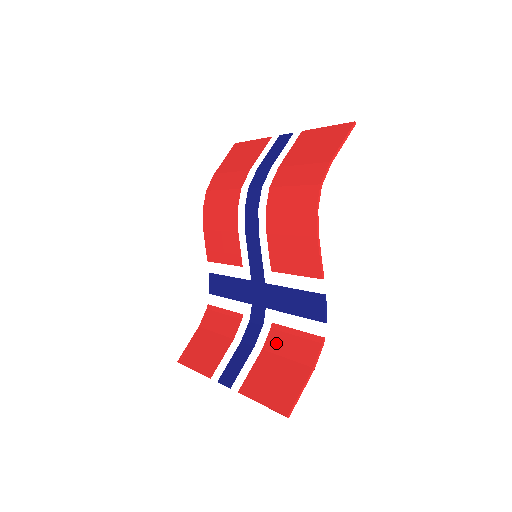
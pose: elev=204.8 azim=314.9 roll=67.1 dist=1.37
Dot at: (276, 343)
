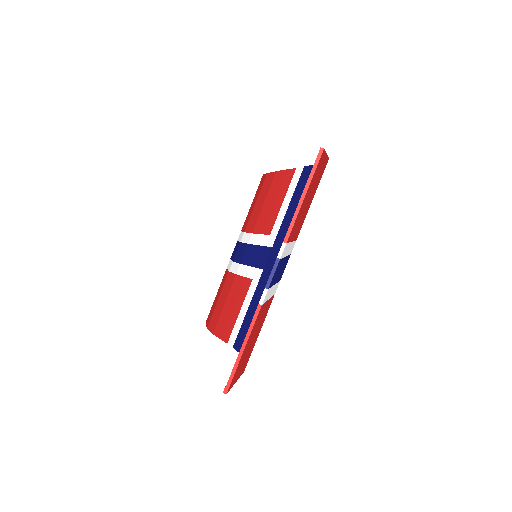
Dot at: occluded
